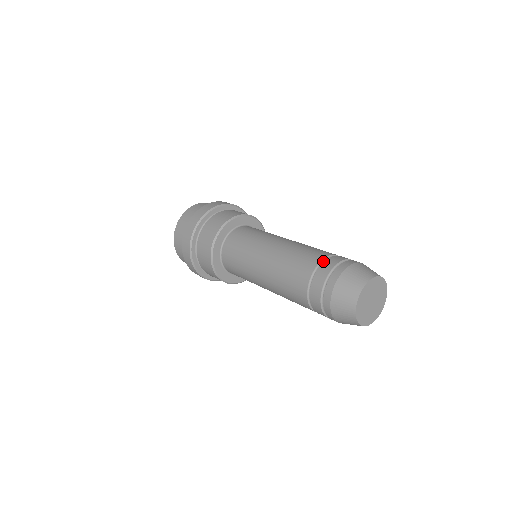
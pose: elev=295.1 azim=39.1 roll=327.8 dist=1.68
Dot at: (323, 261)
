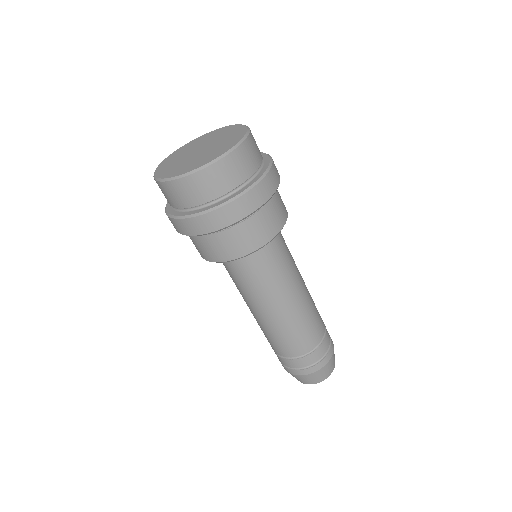
Dot at: (311, 350)
